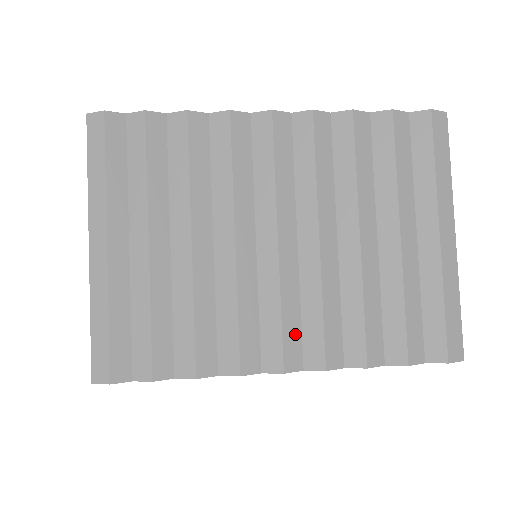
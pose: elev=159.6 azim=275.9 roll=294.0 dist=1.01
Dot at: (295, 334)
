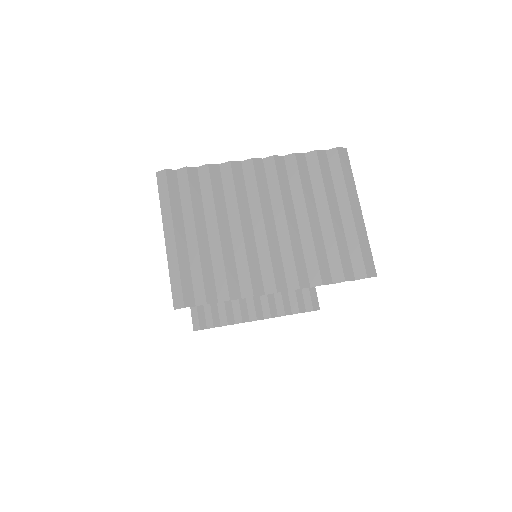
Dot at: (280, 272)
